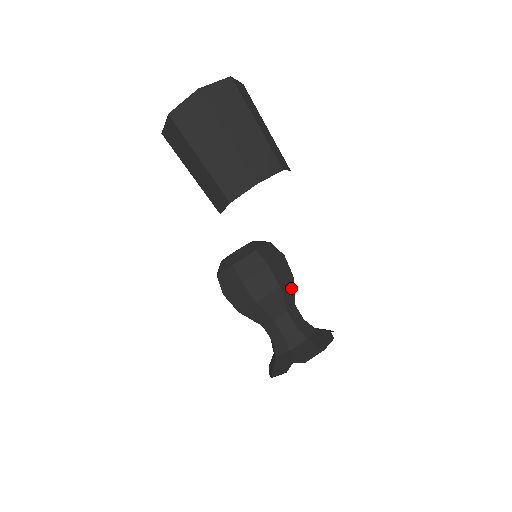
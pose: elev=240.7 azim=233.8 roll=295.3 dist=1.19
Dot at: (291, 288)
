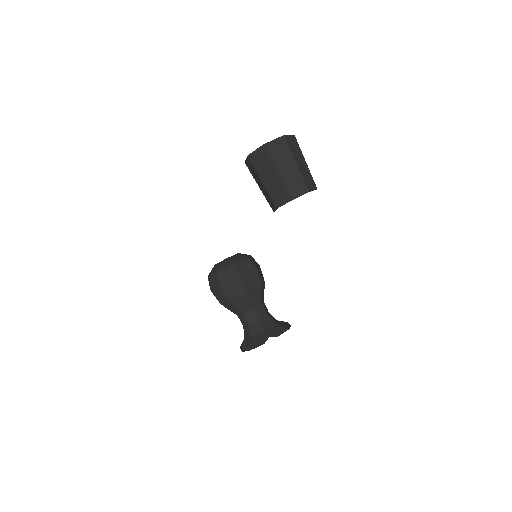
Dot at: (264, 288)
